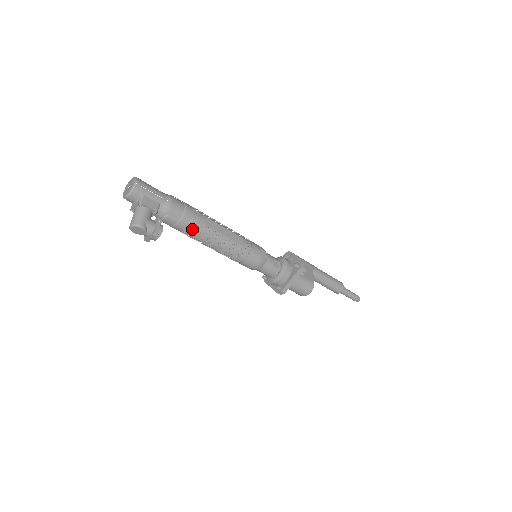
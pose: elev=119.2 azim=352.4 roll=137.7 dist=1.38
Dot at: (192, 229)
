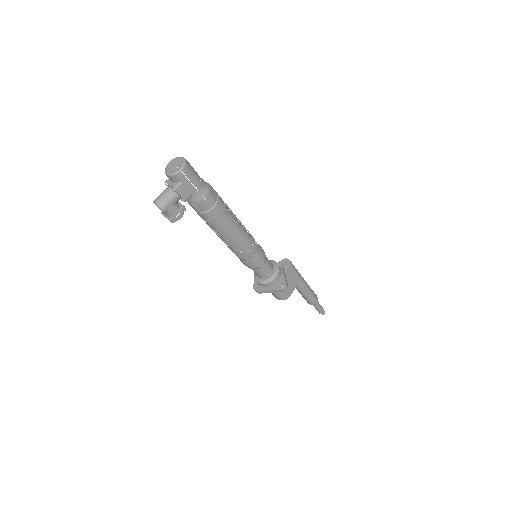
Dot at: (210, 223)
